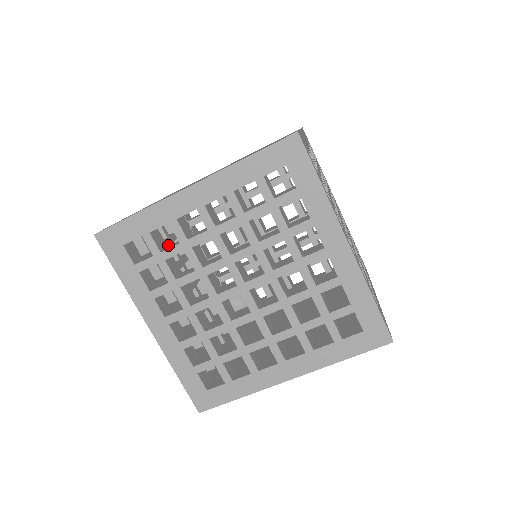
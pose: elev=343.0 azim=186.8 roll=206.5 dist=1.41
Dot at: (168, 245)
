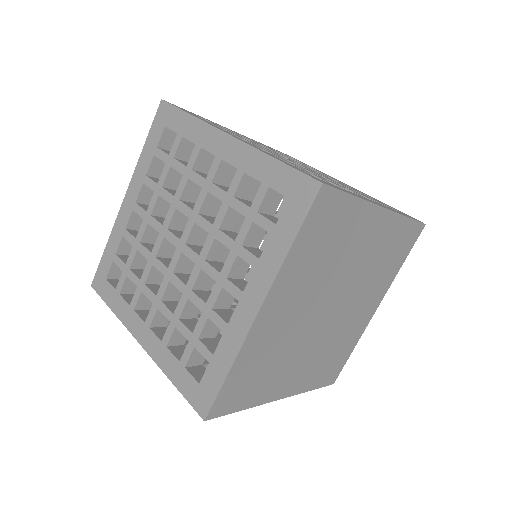
Dot at: occluded
